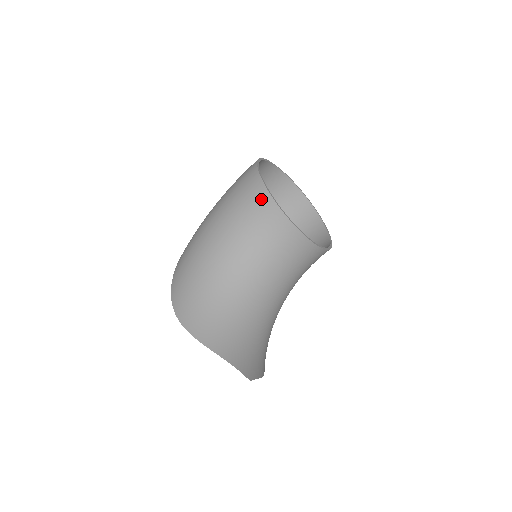
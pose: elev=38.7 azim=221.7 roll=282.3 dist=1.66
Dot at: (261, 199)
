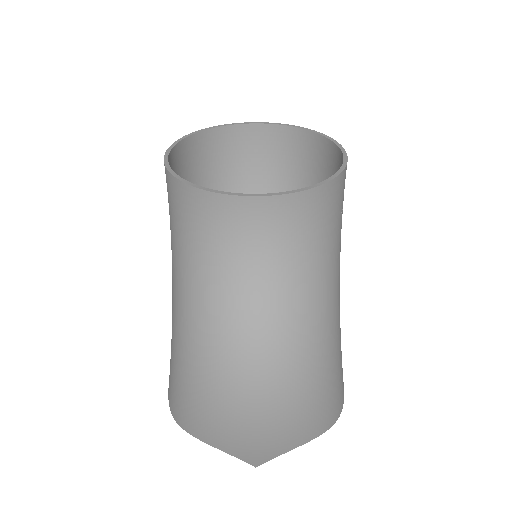
Dot at: (171, 188)
